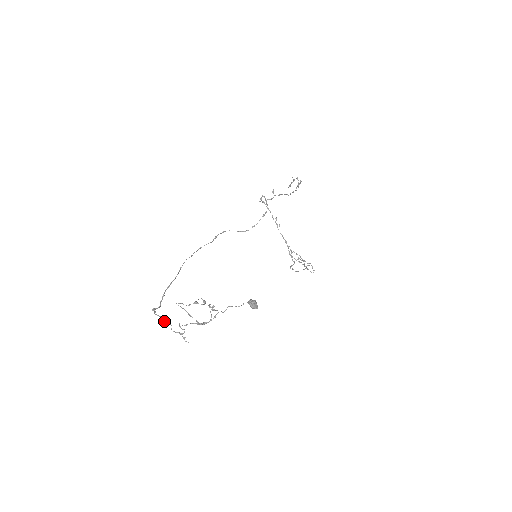
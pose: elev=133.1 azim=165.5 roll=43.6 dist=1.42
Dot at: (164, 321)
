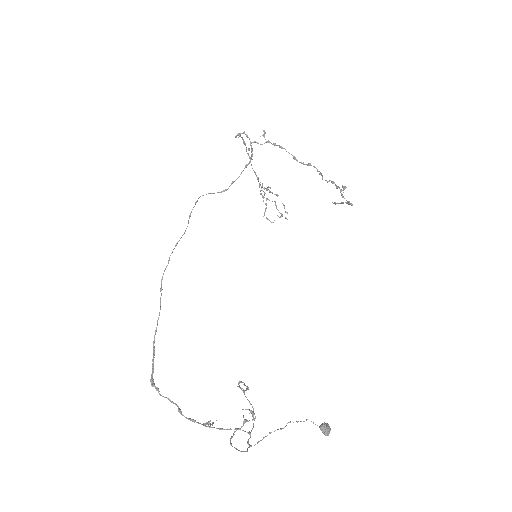
Dot at: (181, 412)
